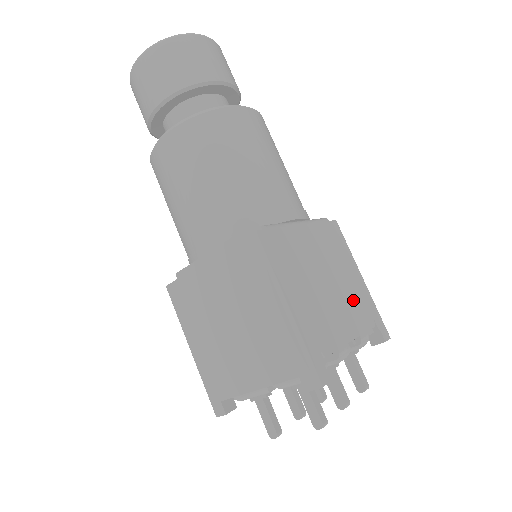
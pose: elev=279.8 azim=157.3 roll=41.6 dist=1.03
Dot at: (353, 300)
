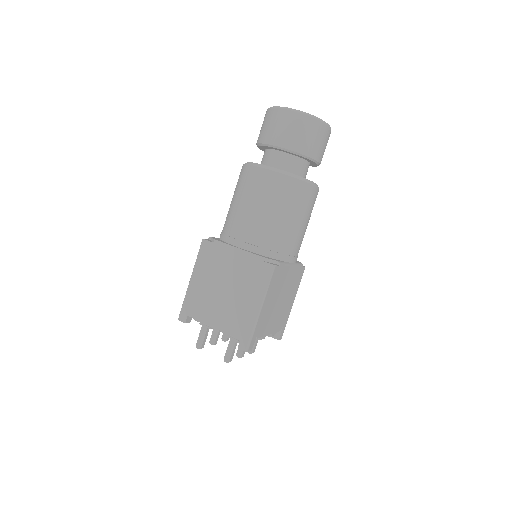
Dot at: (283, 314)
